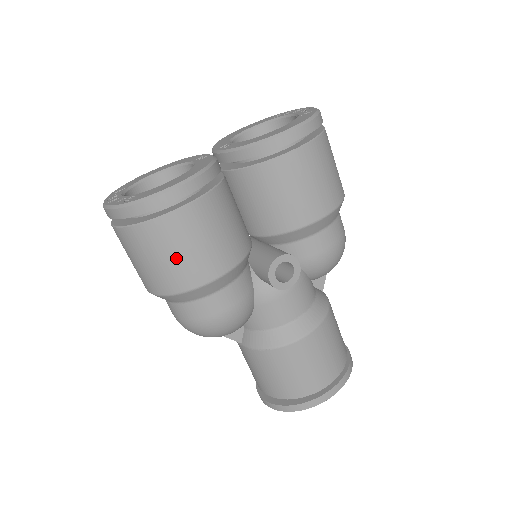
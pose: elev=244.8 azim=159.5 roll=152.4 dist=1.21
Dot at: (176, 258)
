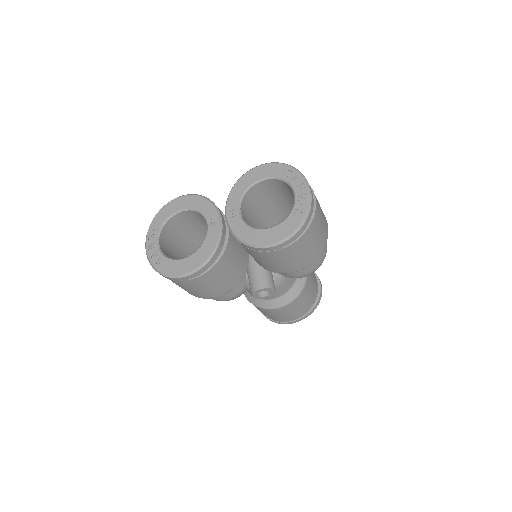
Dot at: (190, 290)
